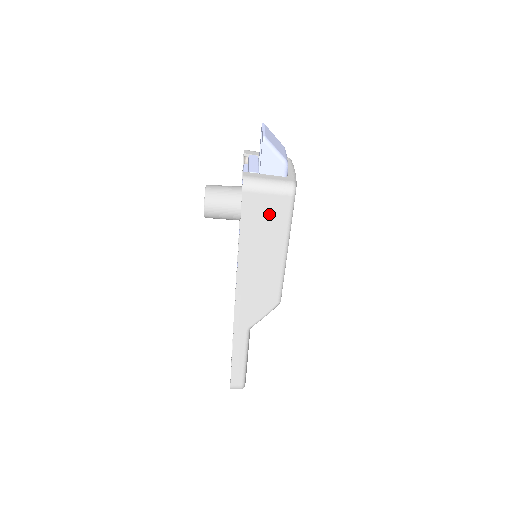
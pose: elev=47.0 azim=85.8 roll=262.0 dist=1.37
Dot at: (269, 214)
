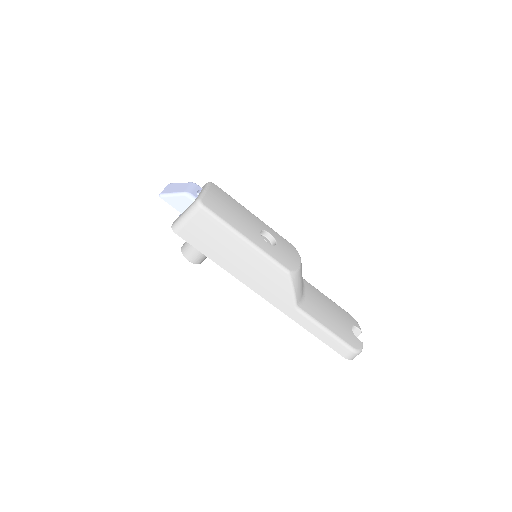
Dot at: (205, 230)
